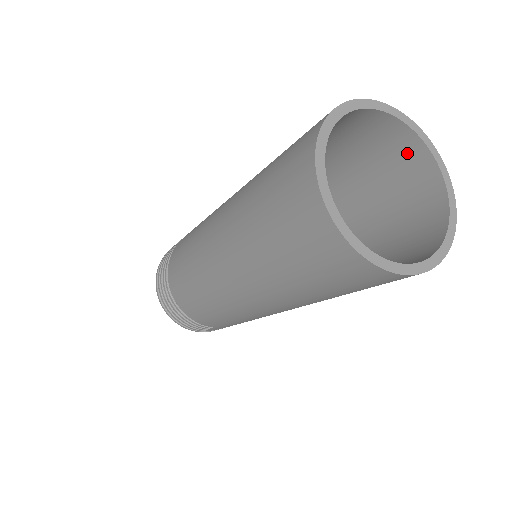
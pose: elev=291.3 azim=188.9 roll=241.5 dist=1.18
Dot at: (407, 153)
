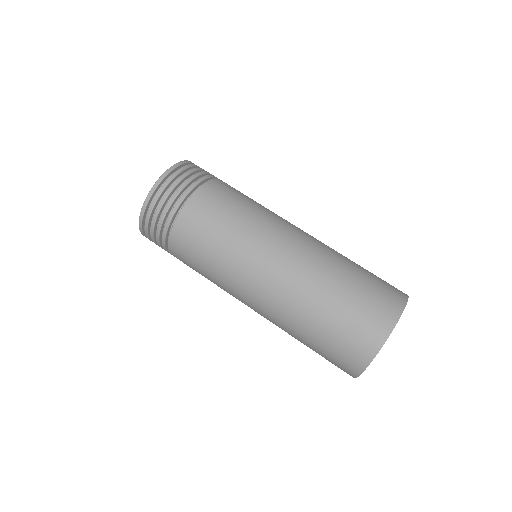
Dot at: occluded
